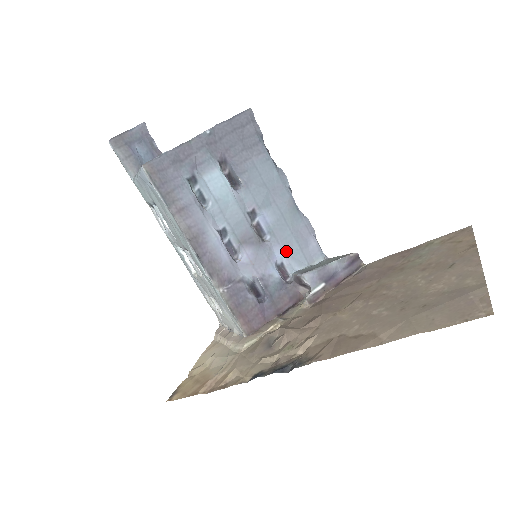
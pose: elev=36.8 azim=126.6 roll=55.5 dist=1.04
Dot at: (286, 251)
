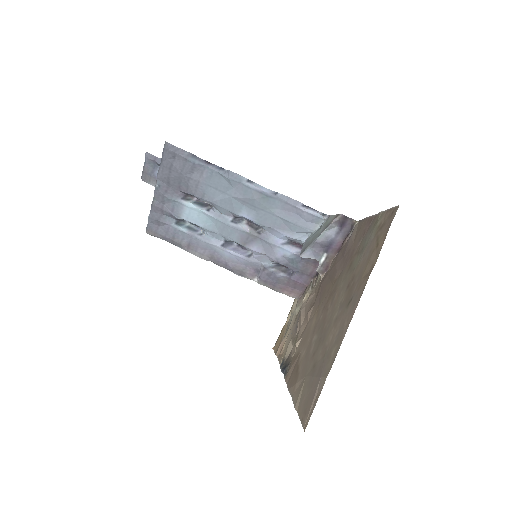
Dot at: (283, 232)
